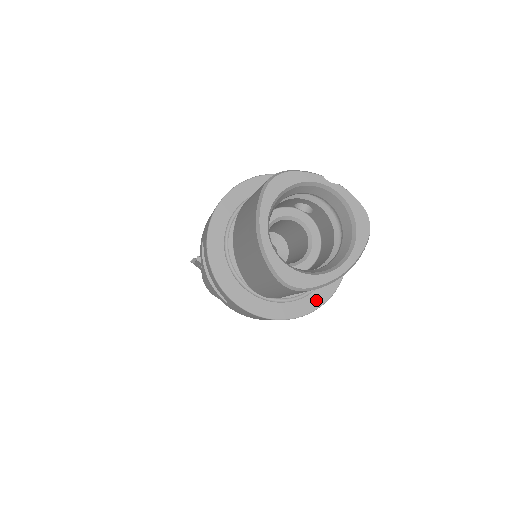
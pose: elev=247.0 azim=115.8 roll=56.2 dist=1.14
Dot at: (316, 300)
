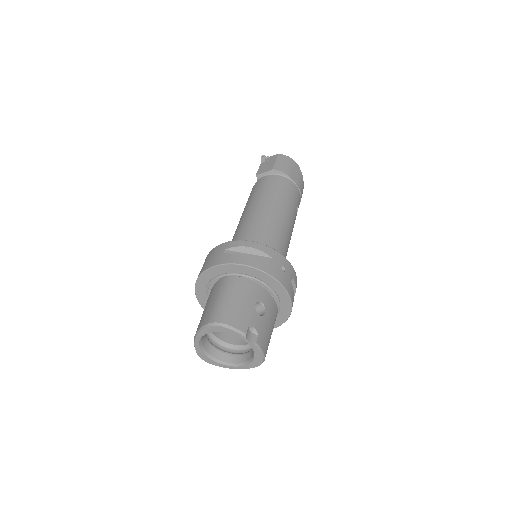
Dot at: occluded
